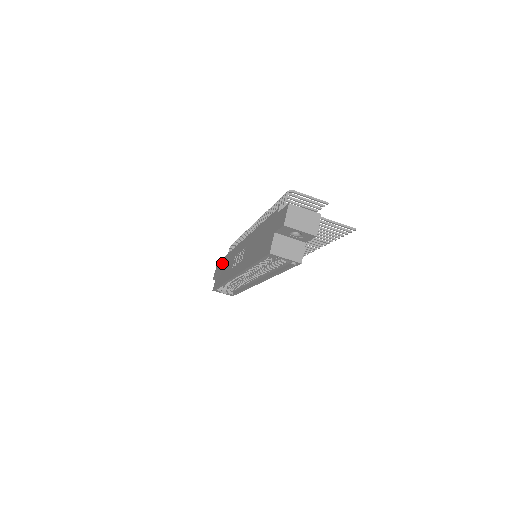
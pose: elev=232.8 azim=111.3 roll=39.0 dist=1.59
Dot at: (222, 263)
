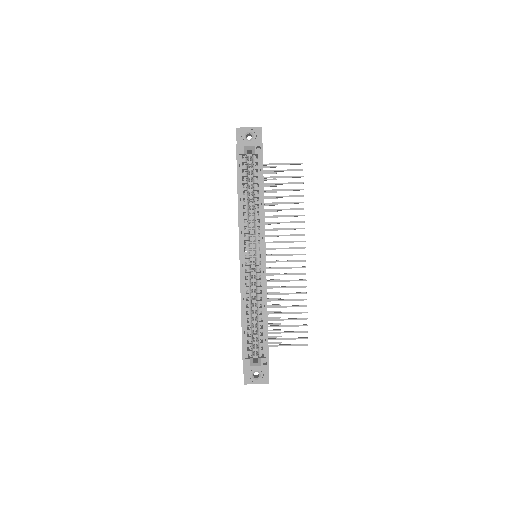
Dot at: occluded
